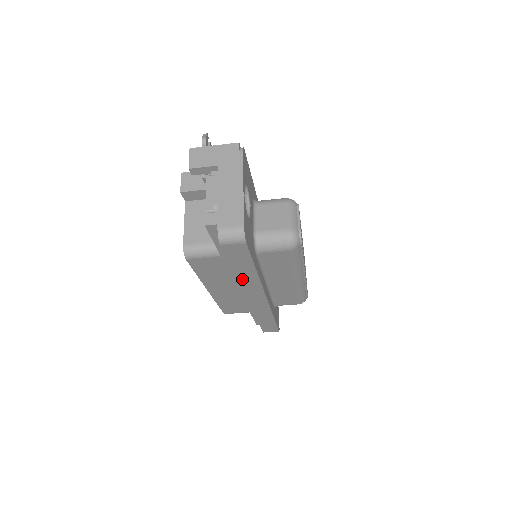
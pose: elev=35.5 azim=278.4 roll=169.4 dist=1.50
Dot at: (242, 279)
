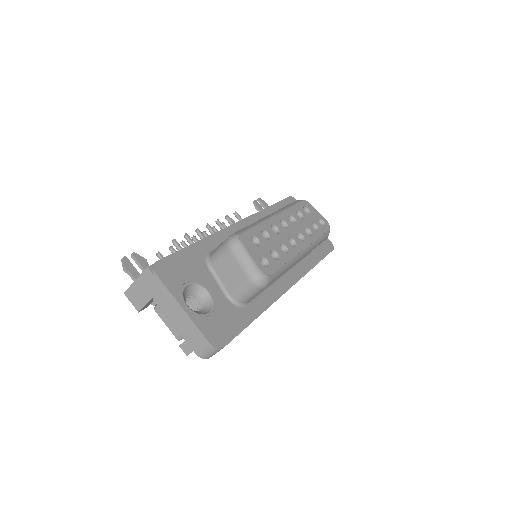
Dot at: occluded
